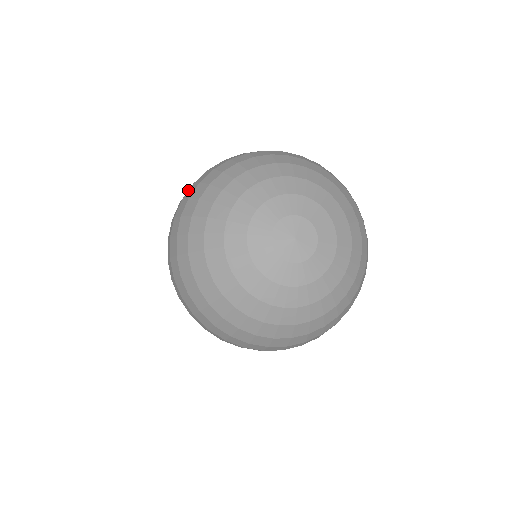
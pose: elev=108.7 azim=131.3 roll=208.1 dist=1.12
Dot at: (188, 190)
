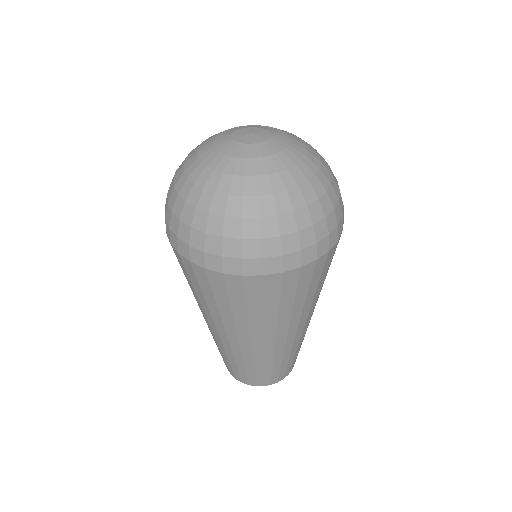
Dot at: occluded
